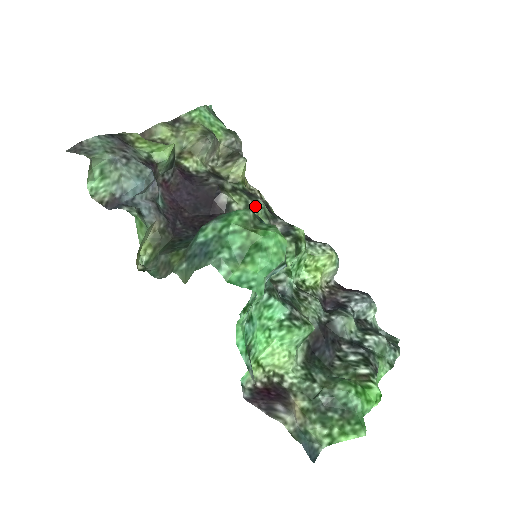
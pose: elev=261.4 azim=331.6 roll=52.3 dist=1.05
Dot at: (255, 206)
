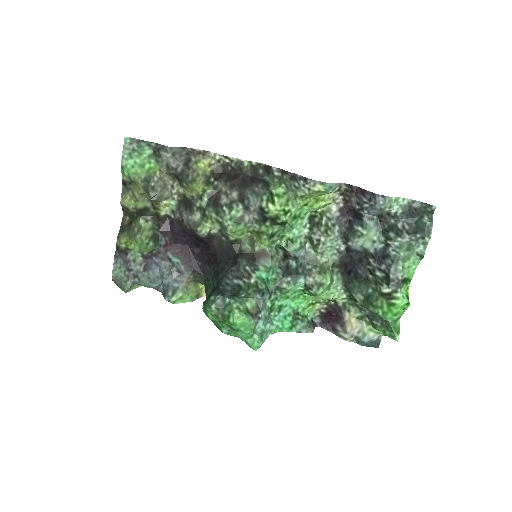
Dot at: (225, 223)
